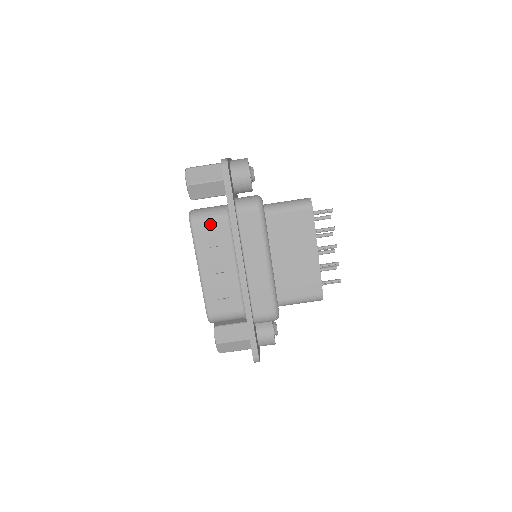
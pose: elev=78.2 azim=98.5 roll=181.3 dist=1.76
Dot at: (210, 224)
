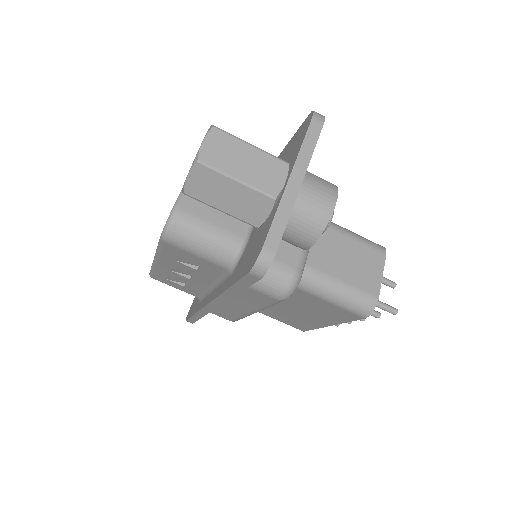
Dot at: (194, 256)
